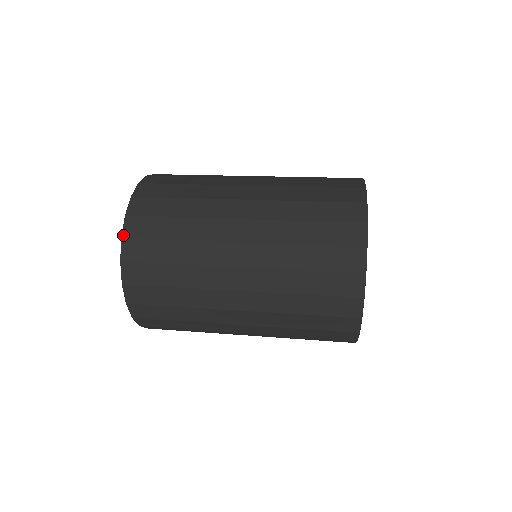
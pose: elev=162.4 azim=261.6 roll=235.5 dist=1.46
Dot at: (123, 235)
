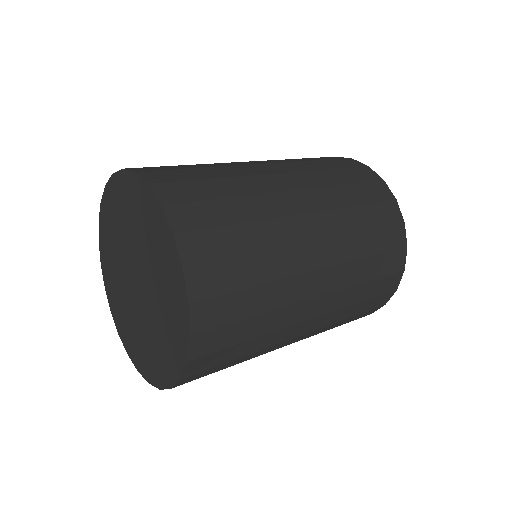
Dot at: (148, 182)
